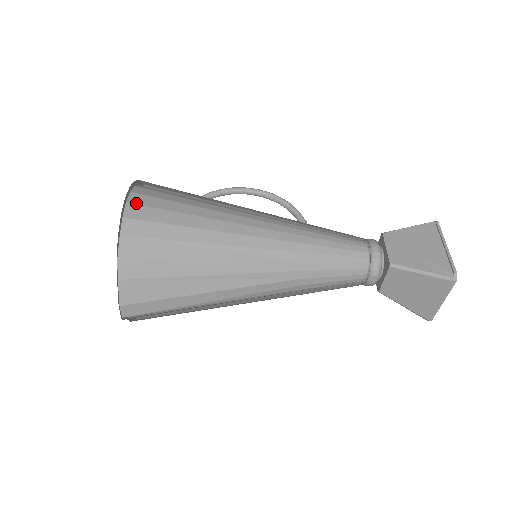
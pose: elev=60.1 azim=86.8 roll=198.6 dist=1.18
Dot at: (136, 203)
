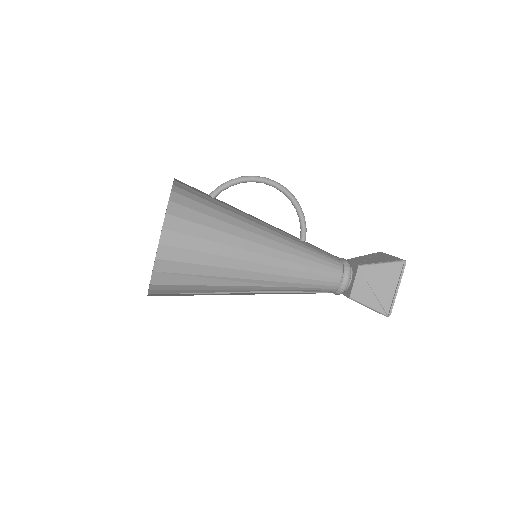
Dot at: (167, 244)
